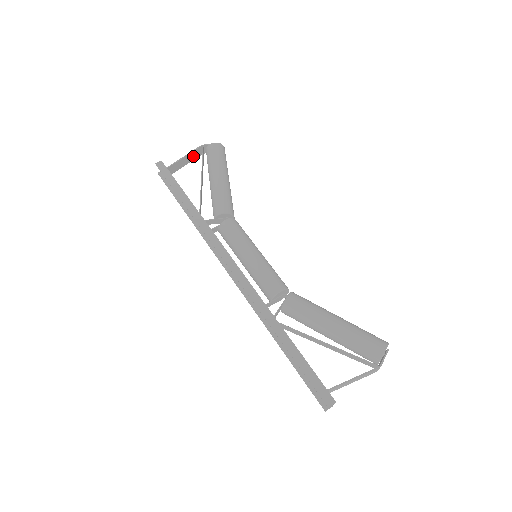
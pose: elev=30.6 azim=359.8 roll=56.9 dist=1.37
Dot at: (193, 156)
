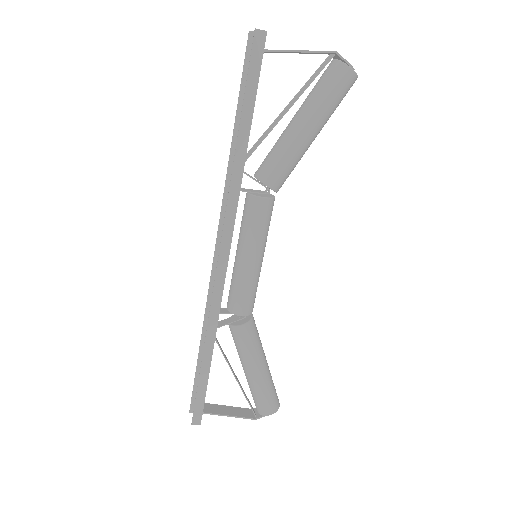
Dot at: occluded
